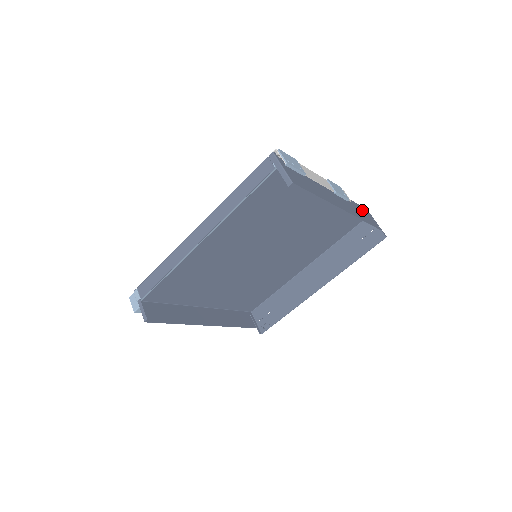
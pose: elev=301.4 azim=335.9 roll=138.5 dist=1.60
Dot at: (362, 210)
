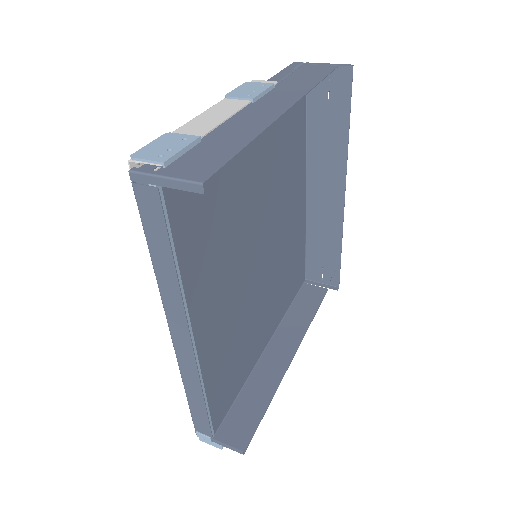
Dot at: (296, 72)
